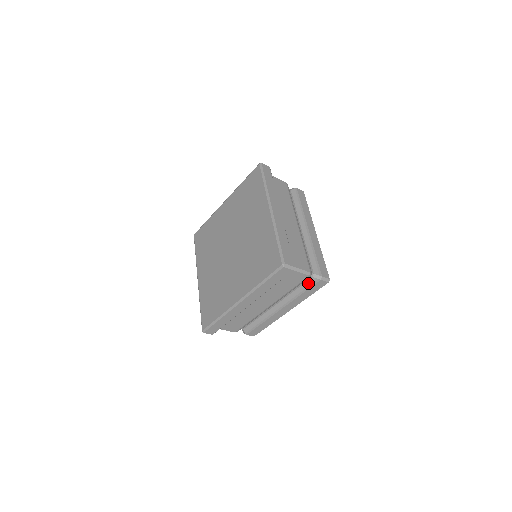
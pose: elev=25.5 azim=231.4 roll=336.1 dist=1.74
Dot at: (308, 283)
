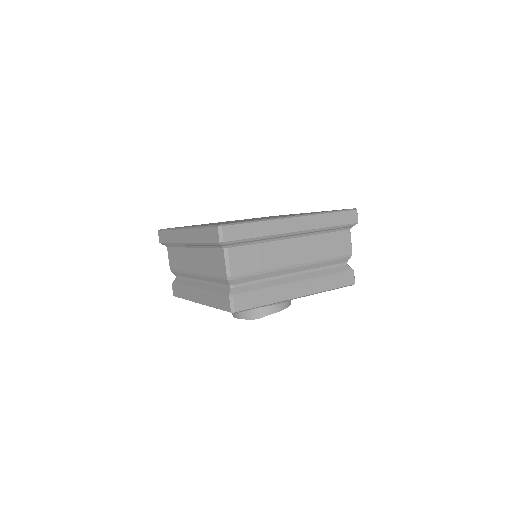
Dot at: (341, 268)
